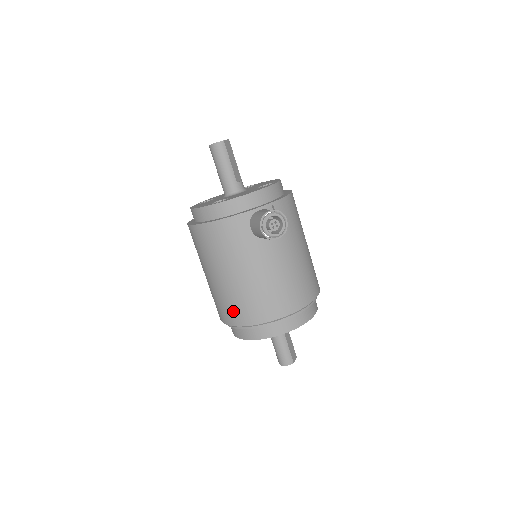
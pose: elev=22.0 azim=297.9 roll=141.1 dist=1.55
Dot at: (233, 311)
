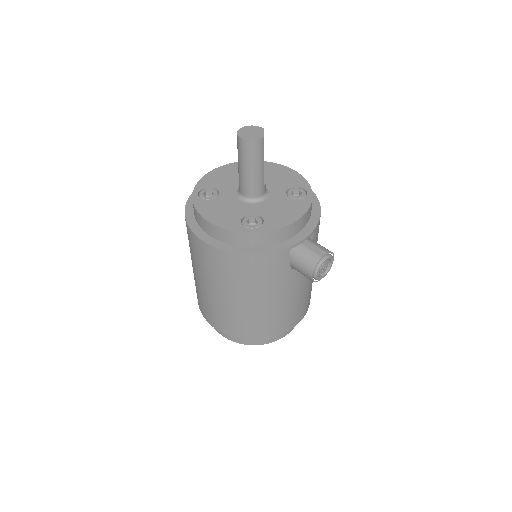
Dot at: (238, 327)
